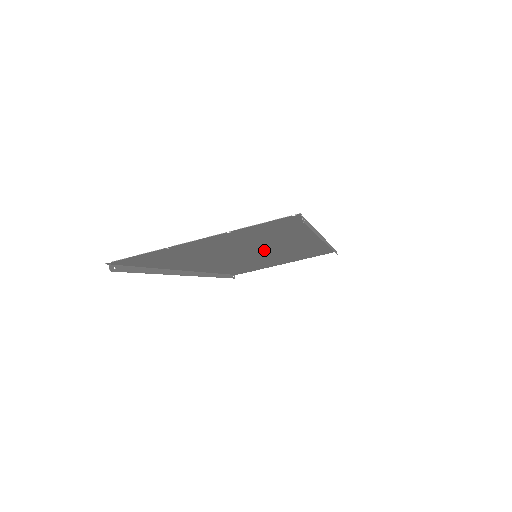
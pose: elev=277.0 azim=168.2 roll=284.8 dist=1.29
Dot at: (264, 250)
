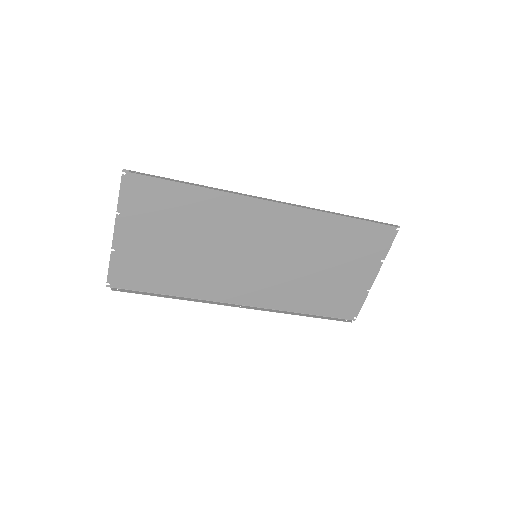
Dot at: (238, 241)
